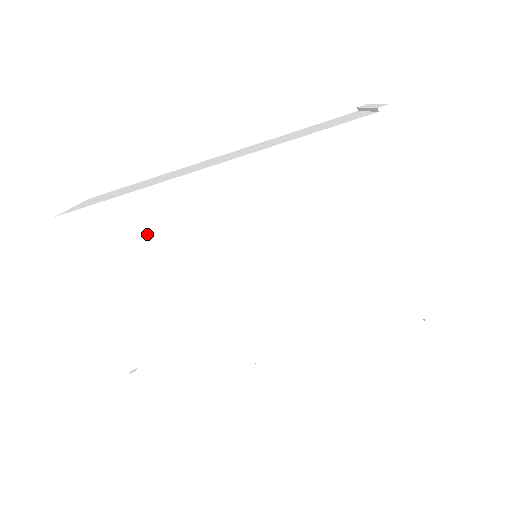
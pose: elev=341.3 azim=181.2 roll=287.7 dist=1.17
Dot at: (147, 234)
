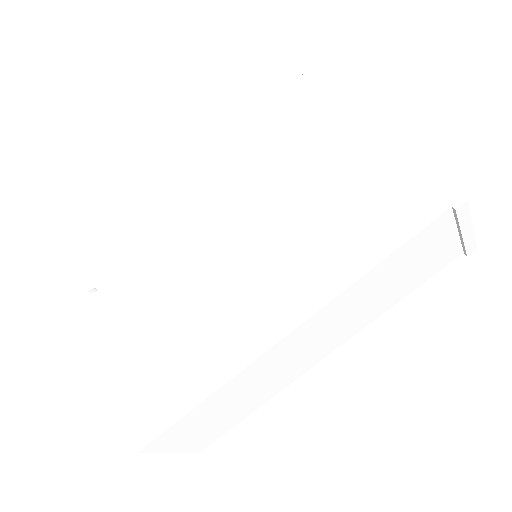
Dot at: (145, 255)
